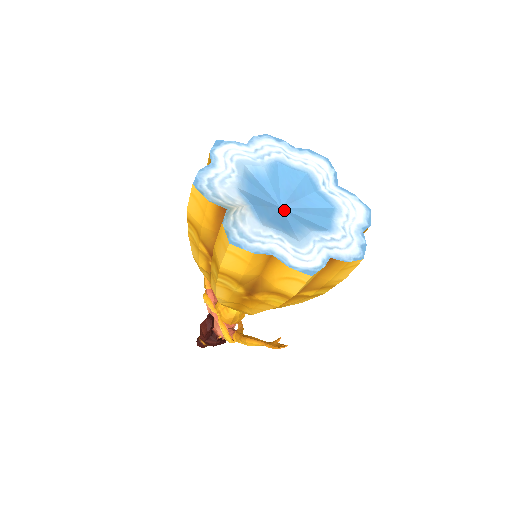
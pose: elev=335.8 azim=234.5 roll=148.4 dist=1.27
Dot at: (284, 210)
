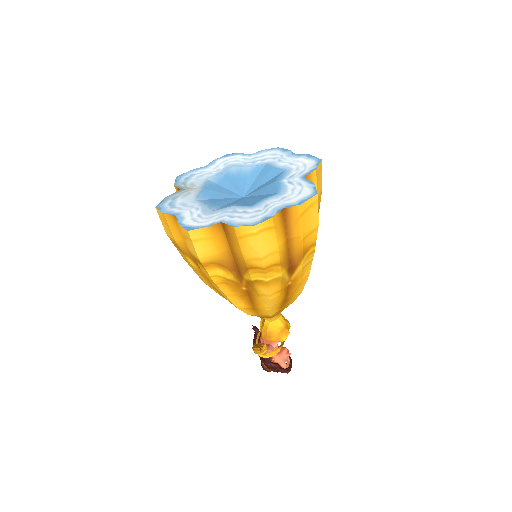
Dot at: (242, 198)
